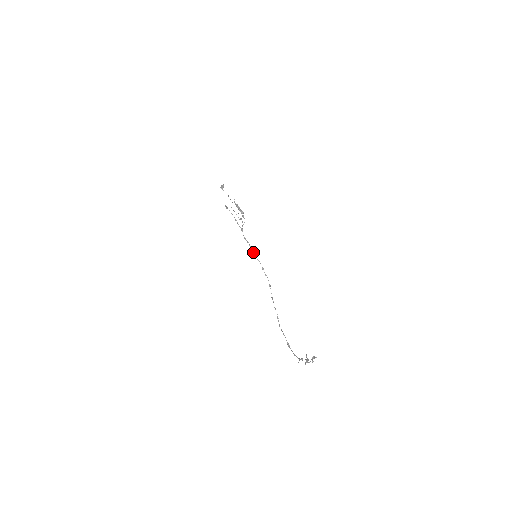
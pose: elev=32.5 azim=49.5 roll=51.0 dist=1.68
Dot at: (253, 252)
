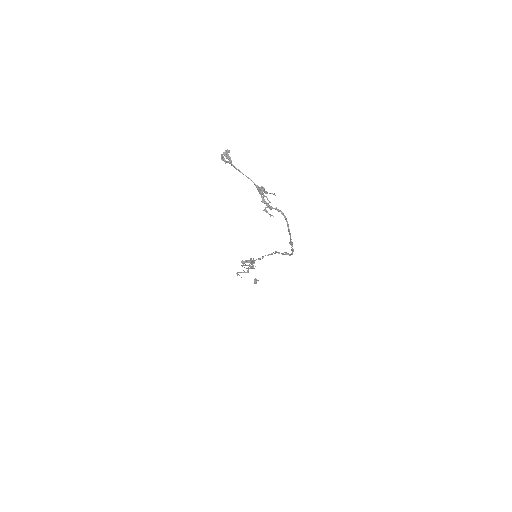
Dot at: occluded
